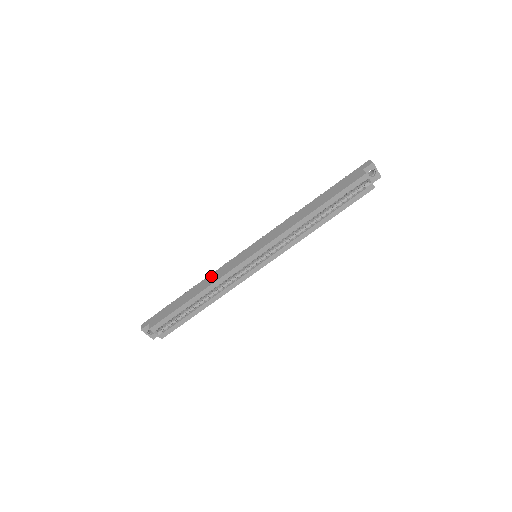
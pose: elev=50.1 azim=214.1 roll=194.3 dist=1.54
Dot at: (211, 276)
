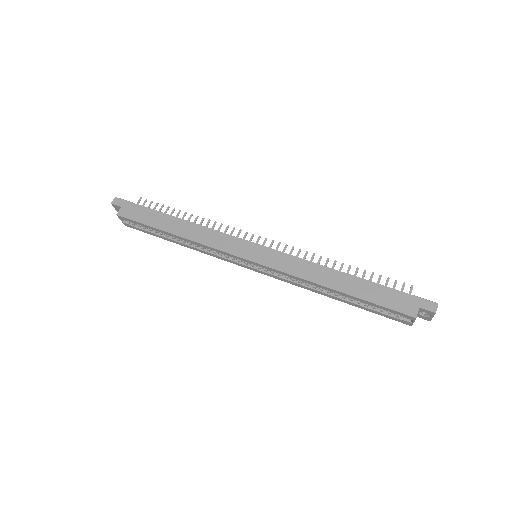
Dot at: (203, 230)
